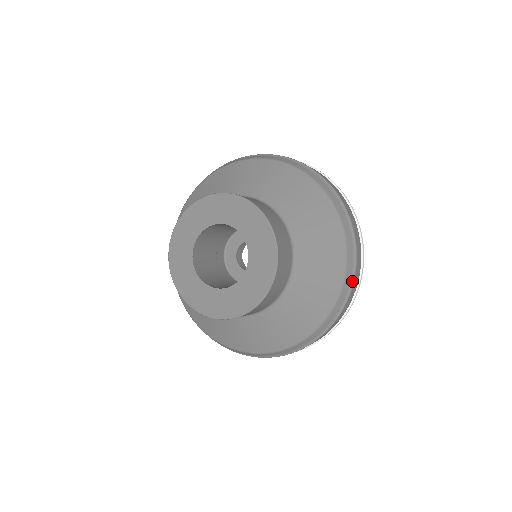
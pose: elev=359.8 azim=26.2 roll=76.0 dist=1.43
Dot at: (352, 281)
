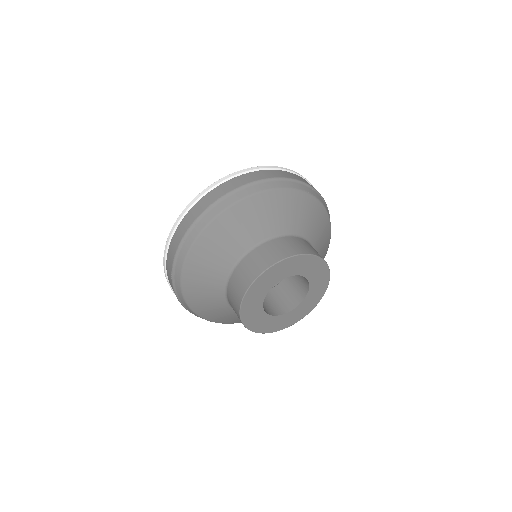
Dot at: occluded
